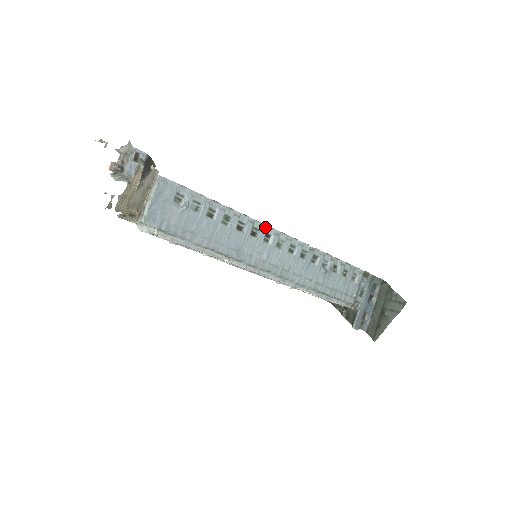
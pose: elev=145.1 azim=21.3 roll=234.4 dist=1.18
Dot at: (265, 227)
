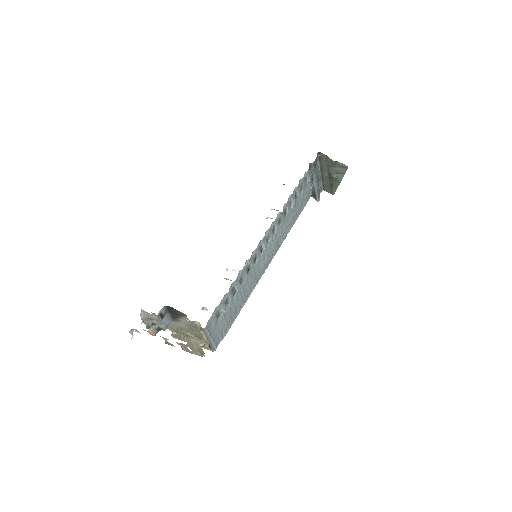
Dot at: (257, 248)
